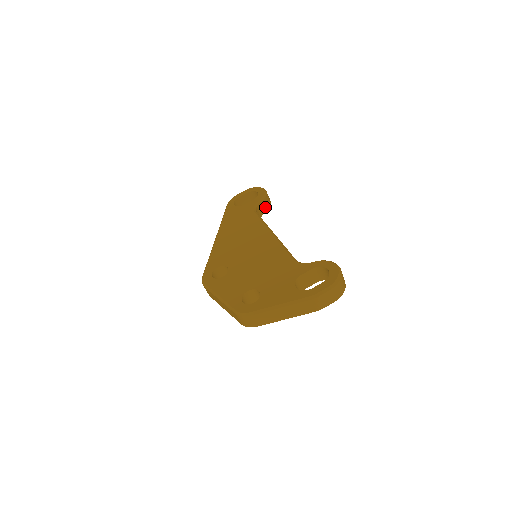
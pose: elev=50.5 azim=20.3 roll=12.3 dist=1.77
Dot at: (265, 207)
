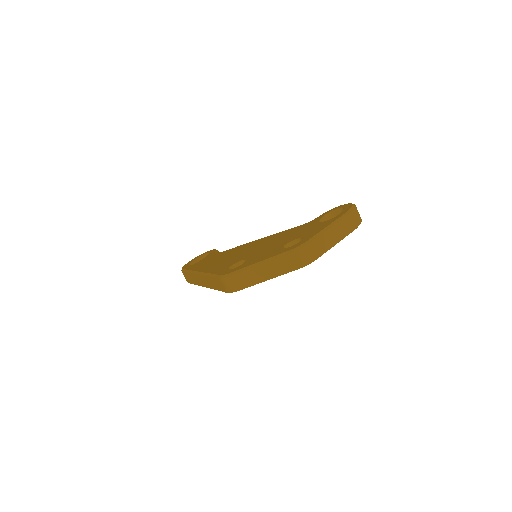
Dot at: occluded
